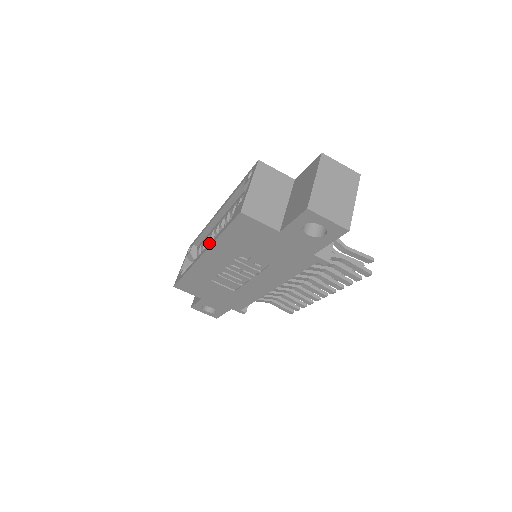
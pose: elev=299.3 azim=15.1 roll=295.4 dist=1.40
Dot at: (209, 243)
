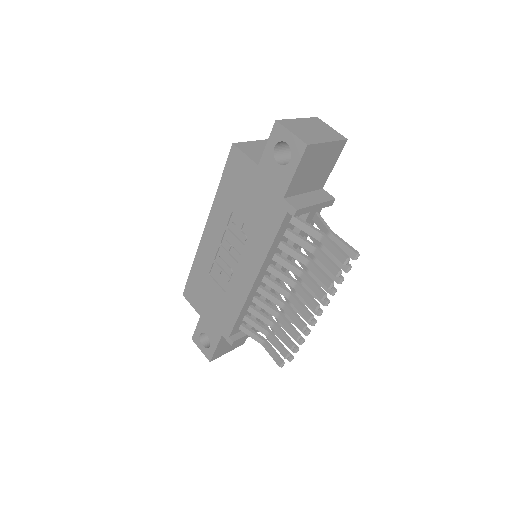
Dot at: occluded
